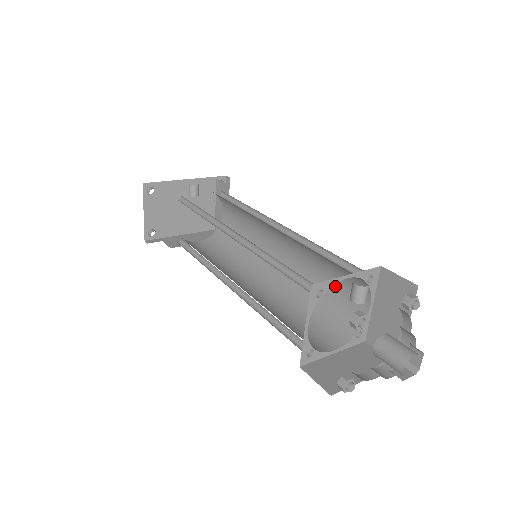
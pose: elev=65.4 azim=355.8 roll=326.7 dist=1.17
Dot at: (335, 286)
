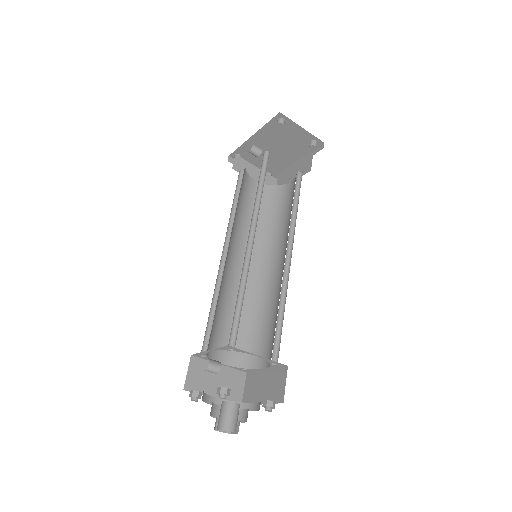
Dot at: occluded
